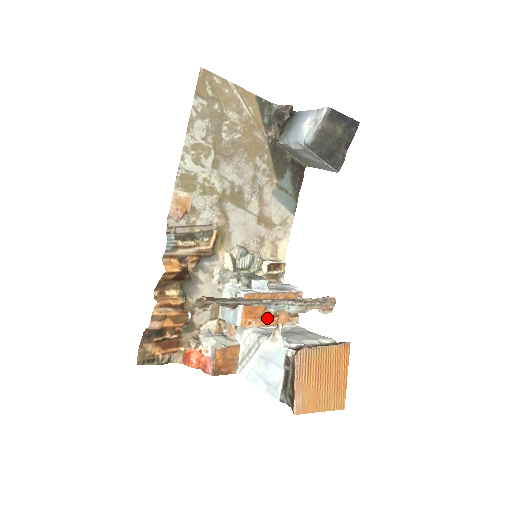
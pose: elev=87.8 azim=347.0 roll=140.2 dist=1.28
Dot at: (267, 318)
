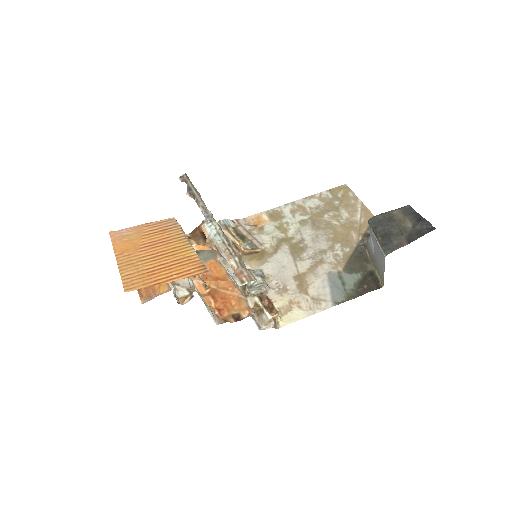
Dot at: (208, 293)
